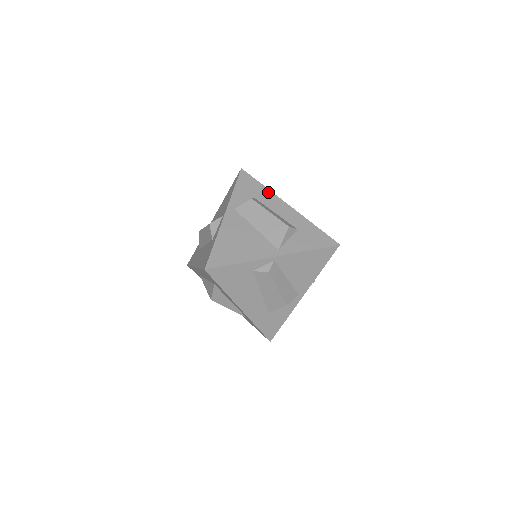
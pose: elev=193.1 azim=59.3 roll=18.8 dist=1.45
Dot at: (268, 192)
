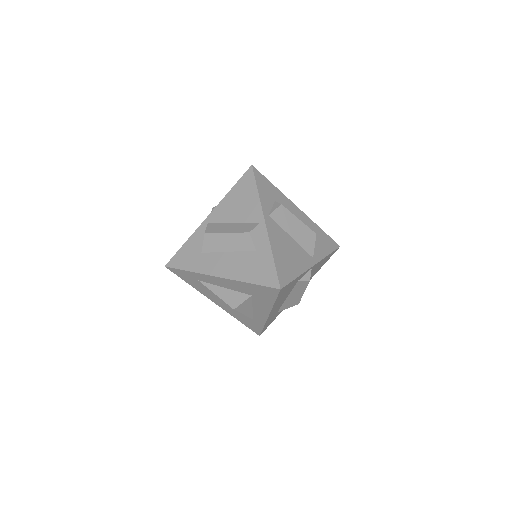
Dot at: (281, 194)
